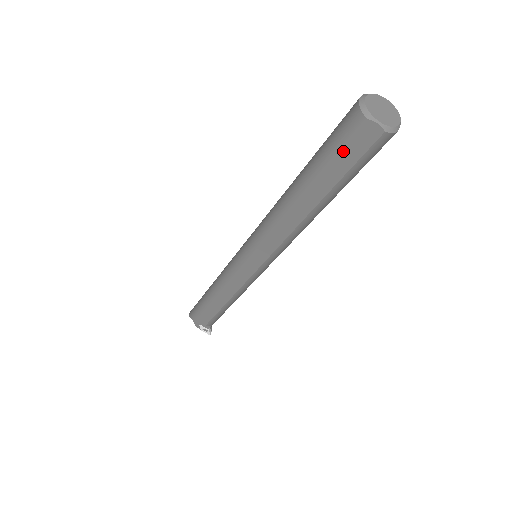
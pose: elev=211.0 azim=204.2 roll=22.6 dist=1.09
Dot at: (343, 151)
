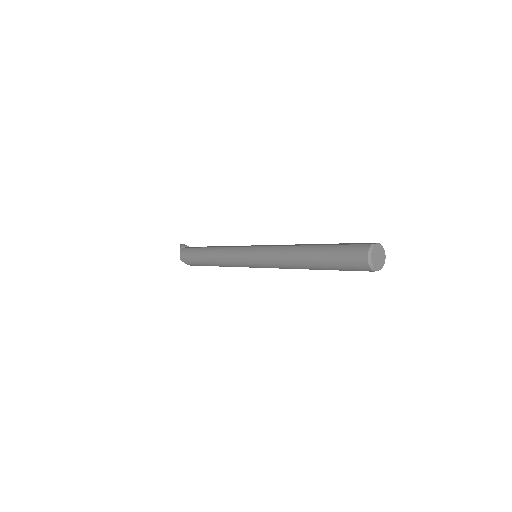
Dot at: occluded
